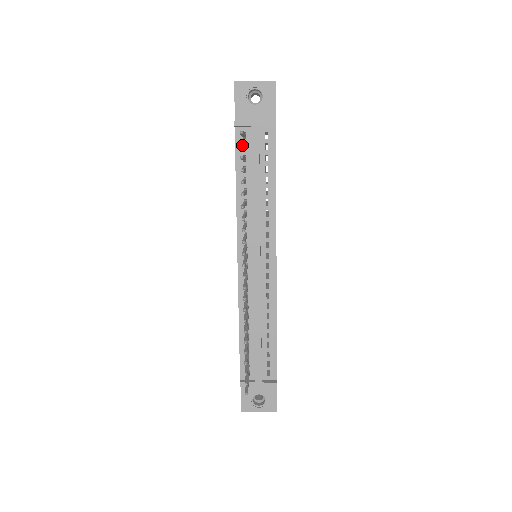
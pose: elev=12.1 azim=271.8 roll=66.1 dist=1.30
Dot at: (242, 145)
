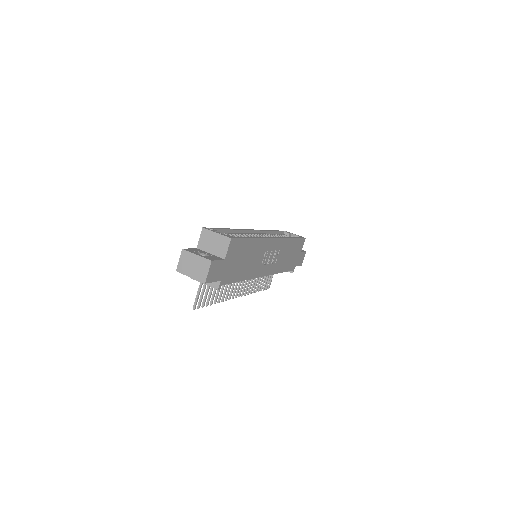
Dot at: occluded
